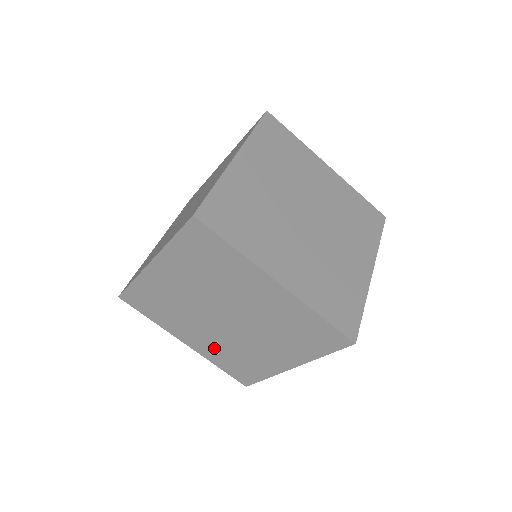
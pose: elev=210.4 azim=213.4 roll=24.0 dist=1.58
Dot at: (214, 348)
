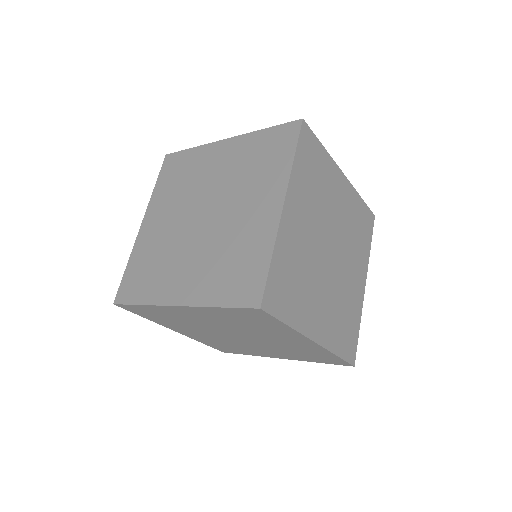
Dot at: (208, 339)
